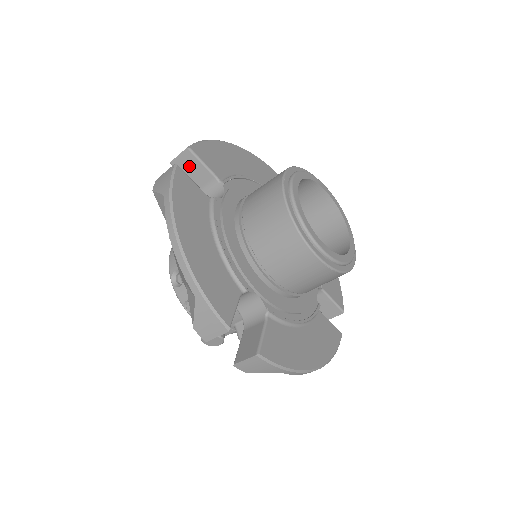
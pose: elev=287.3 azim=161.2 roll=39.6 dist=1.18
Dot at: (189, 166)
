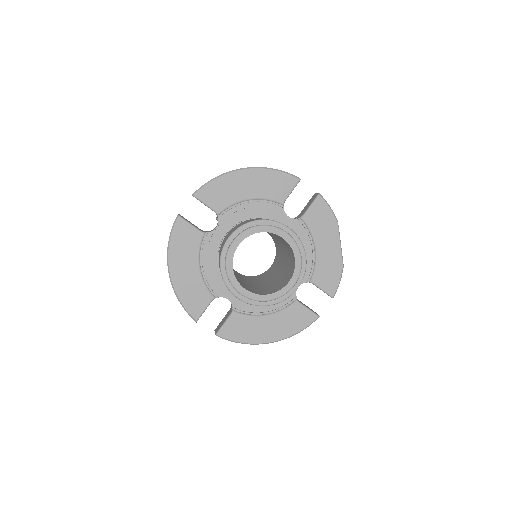
Dot at: occluded
